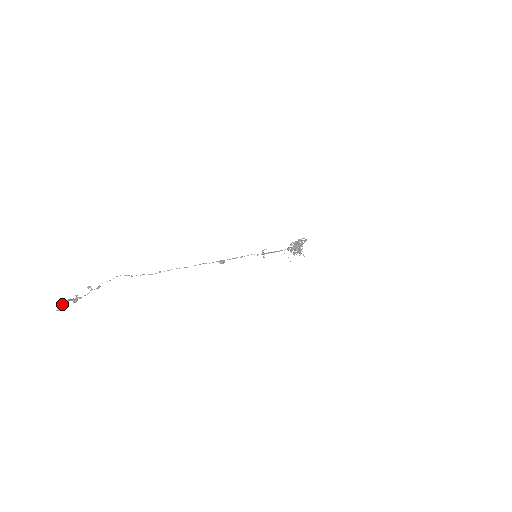
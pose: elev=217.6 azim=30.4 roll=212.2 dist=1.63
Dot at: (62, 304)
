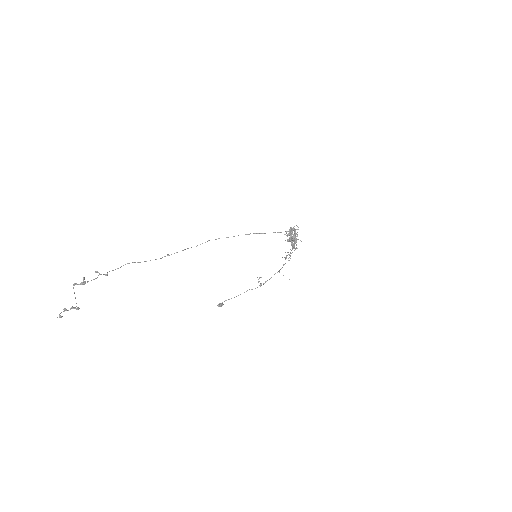
Dot at: (64, 309)
